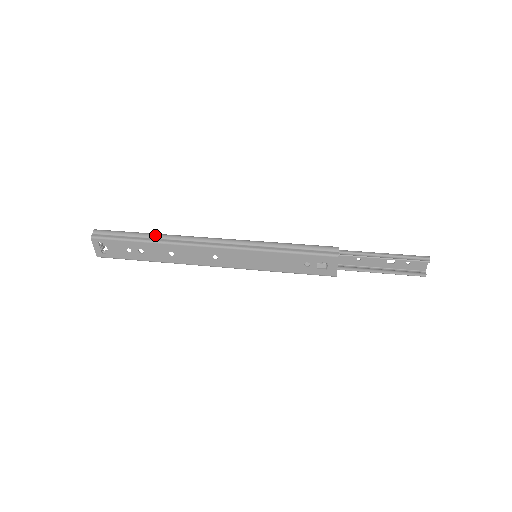
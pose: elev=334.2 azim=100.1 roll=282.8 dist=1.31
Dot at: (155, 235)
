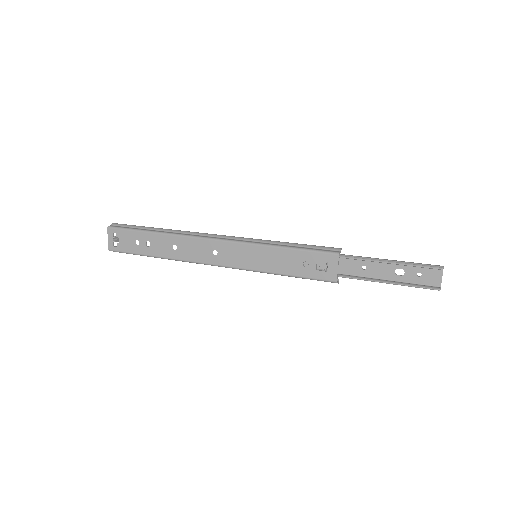
Dot at: (165, 229)
